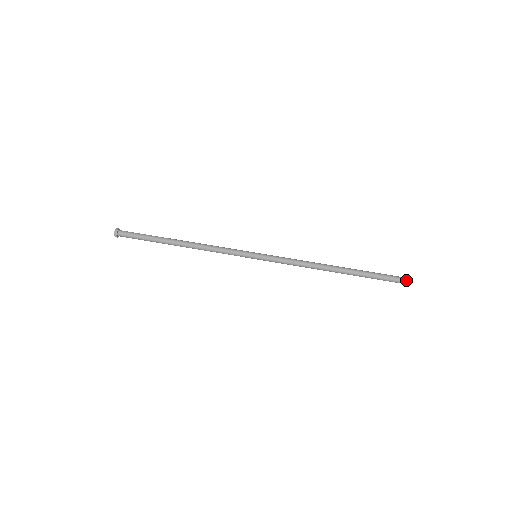
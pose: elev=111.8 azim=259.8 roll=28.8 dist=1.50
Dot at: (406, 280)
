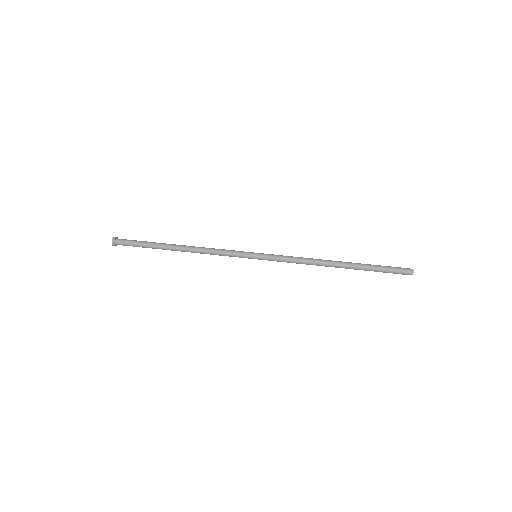
Dot at: occluded
